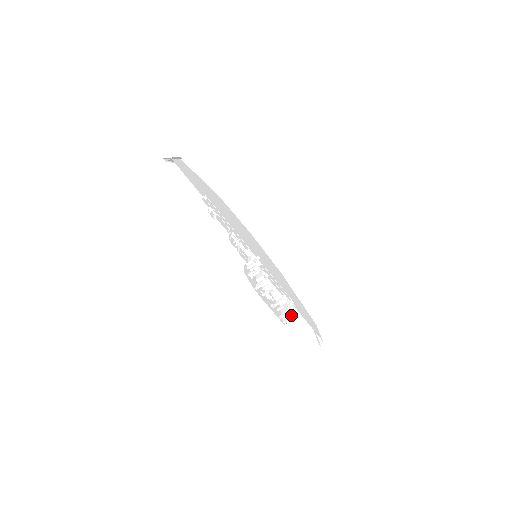
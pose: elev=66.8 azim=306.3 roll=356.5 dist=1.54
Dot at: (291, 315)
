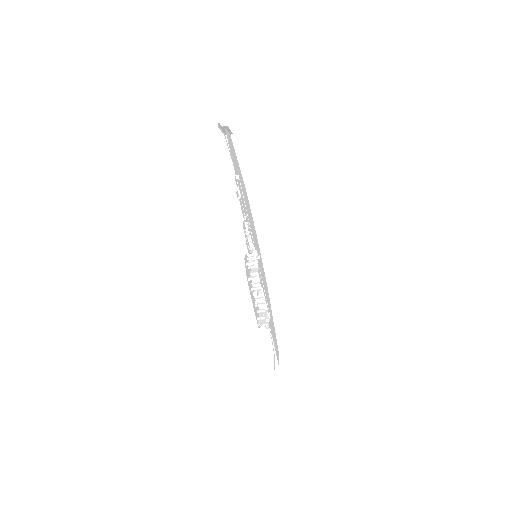
Dot at: (265, 325)
